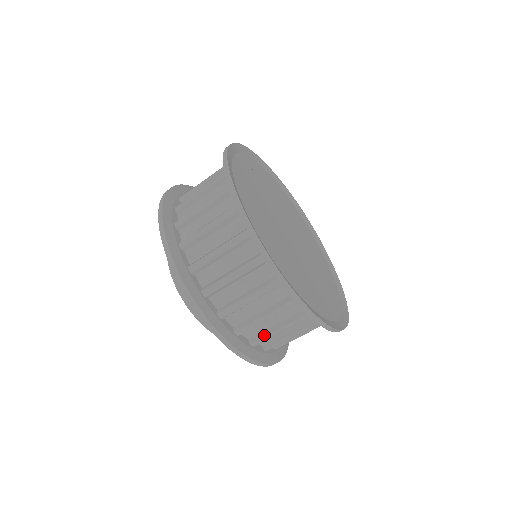
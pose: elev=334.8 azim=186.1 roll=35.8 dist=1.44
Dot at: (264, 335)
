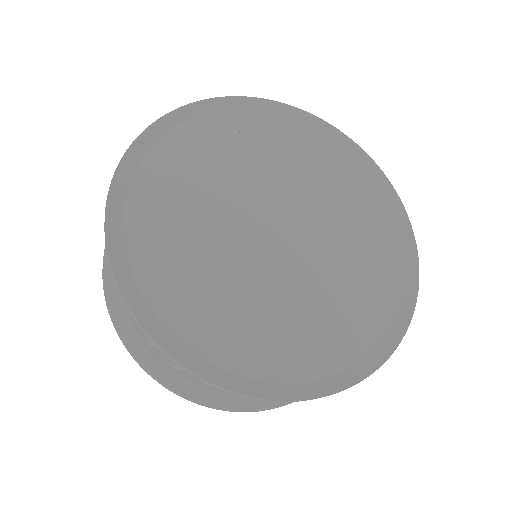
Dot at: occluded
